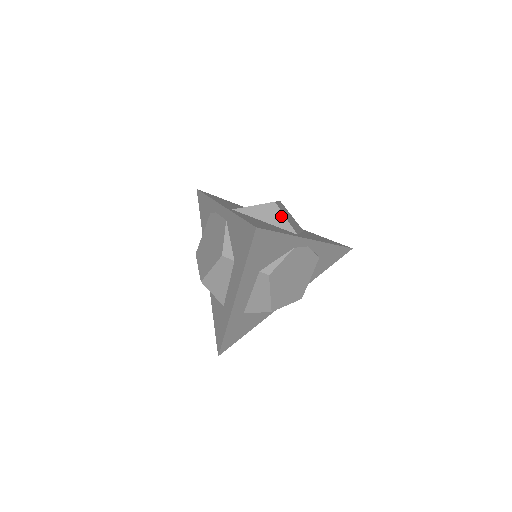
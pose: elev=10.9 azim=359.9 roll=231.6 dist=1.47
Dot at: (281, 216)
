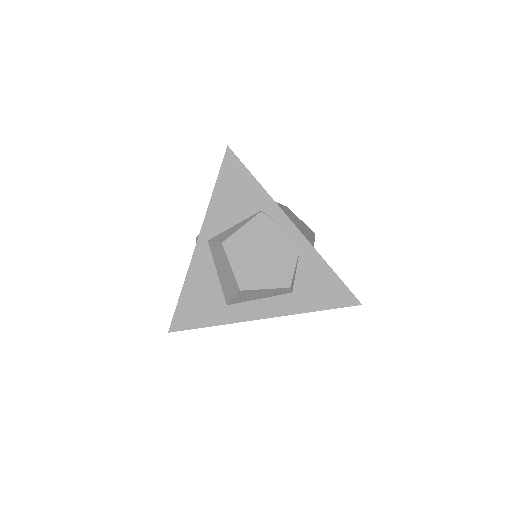
Dot at: occluded
